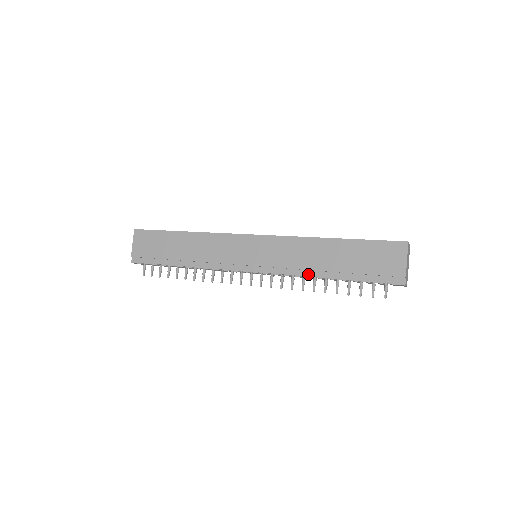
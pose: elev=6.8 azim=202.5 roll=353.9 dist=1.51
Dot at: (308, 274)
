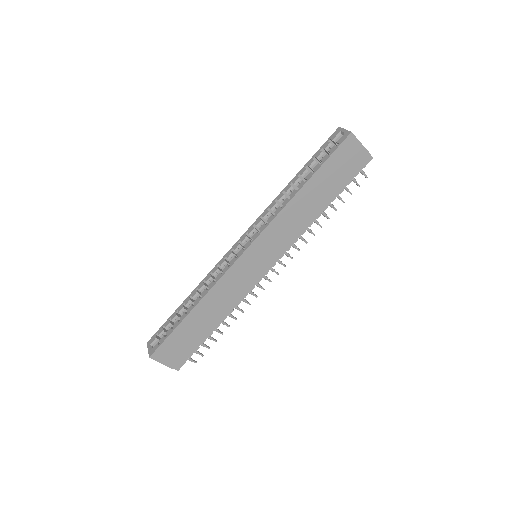
Dot at: (309, 224)
